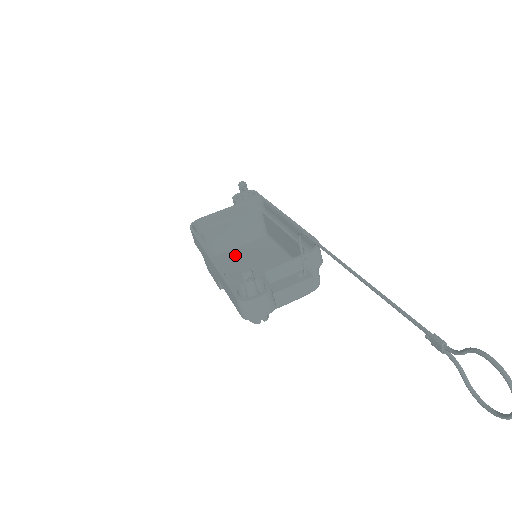
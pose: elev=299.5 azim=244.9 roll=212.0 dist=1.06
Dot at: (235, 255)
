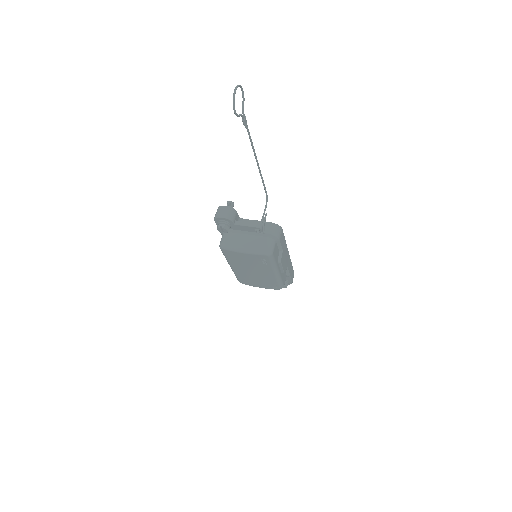
Dot at: occluded
